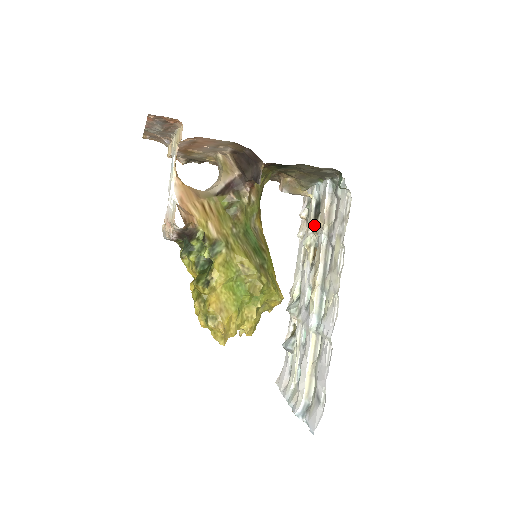
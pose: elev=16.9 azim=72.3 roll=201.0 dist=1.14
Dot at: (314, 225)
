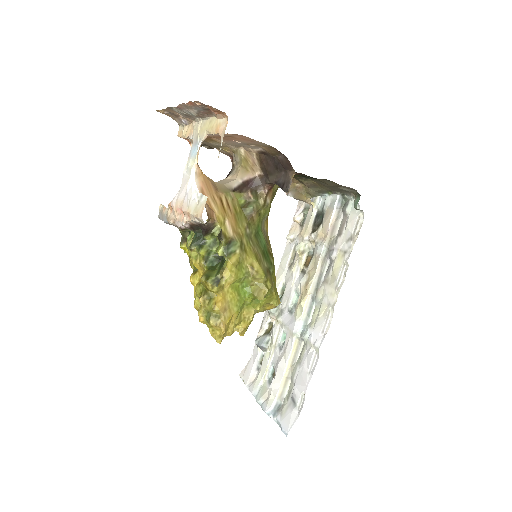
Dot at: (313, 234)
